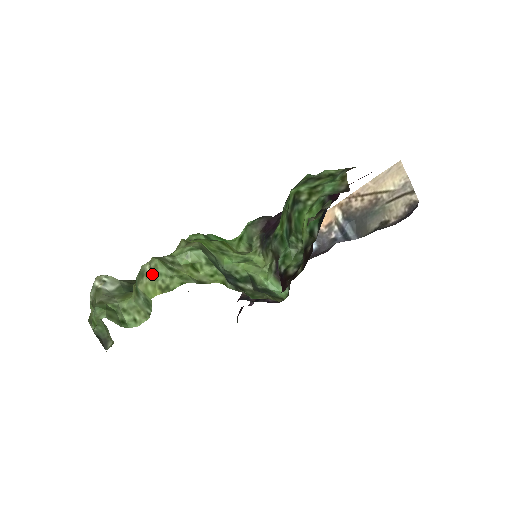
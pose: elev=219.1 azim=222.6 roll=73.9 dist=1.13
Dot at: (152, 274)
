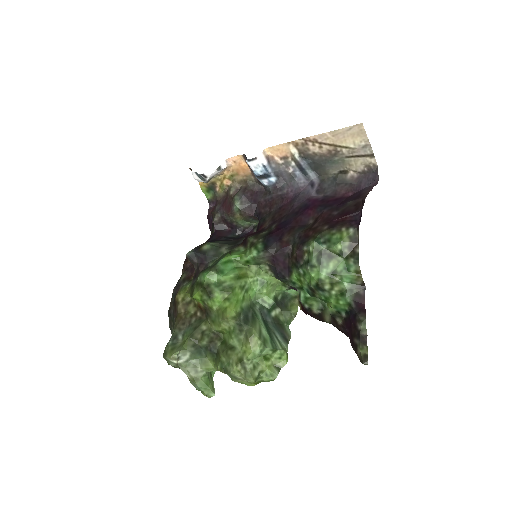
Dot at: occluded
